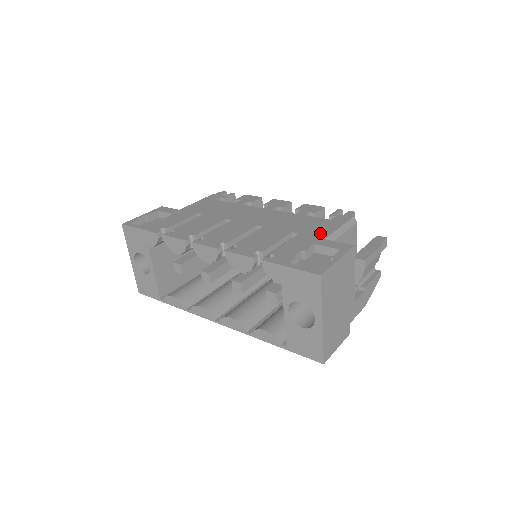
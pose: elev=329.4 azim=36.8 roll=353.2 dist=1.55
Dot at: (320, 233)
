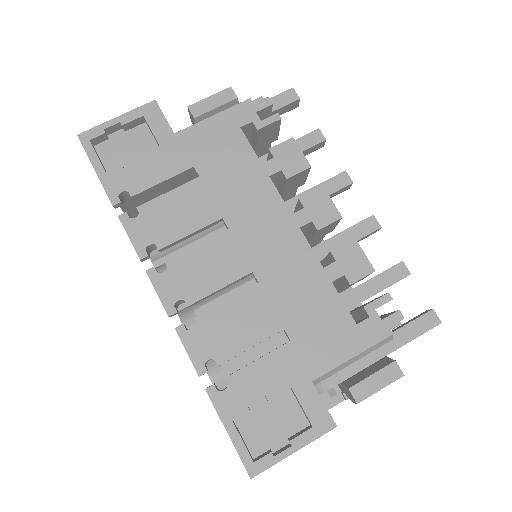
Dot at: (317, 360)
